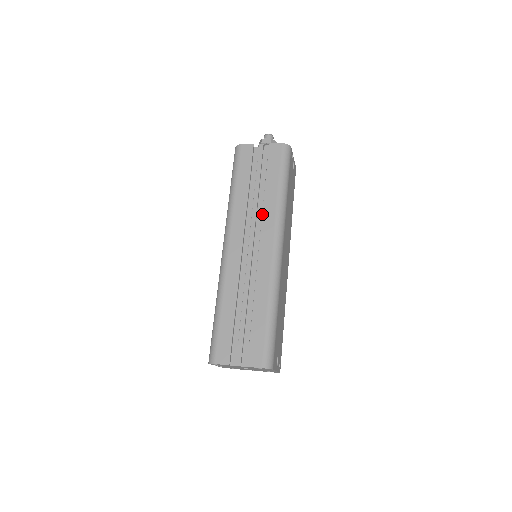
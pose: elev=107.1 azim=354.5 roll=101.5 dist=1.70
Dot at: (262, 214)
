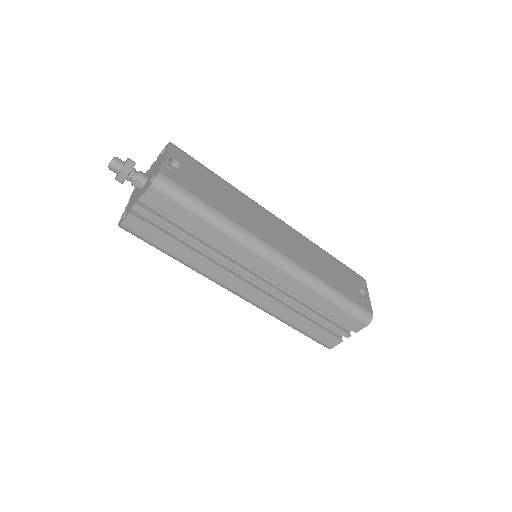
Dot at: occluded
